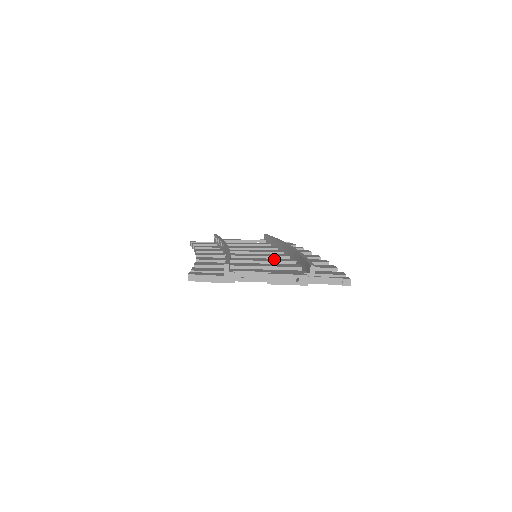
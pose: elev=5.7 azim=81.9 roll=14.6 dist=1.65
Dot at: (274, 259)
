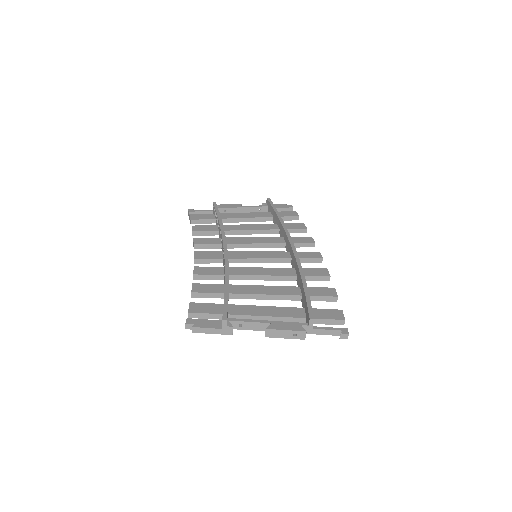
Dot at: (274, 270)
